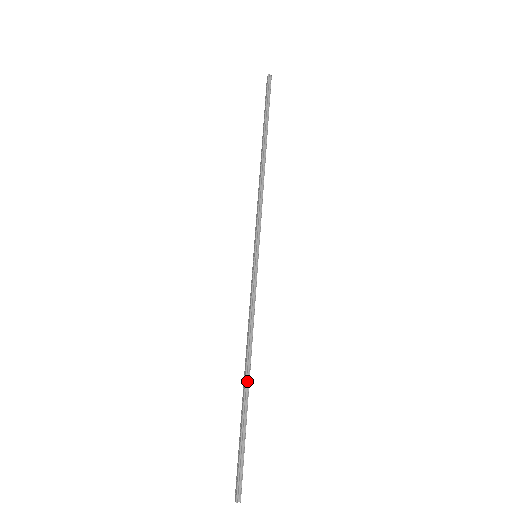
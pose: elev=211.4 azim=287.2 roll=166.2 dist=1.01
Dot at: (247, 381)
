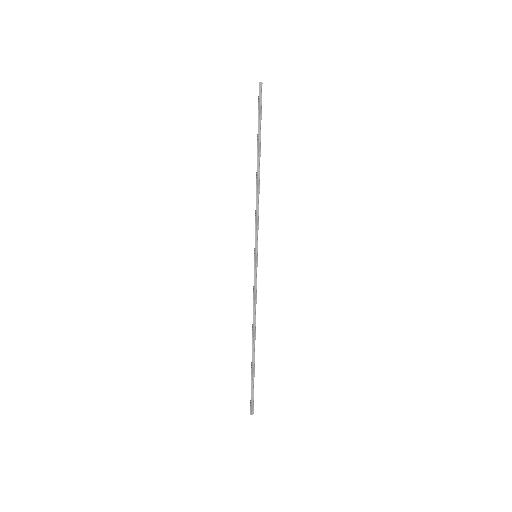
Dot at: (254, 345)
